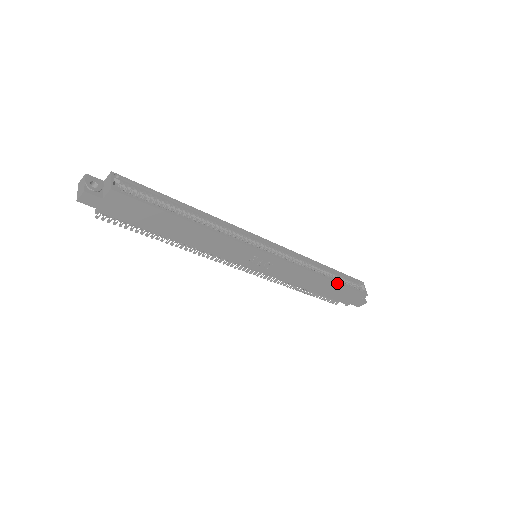
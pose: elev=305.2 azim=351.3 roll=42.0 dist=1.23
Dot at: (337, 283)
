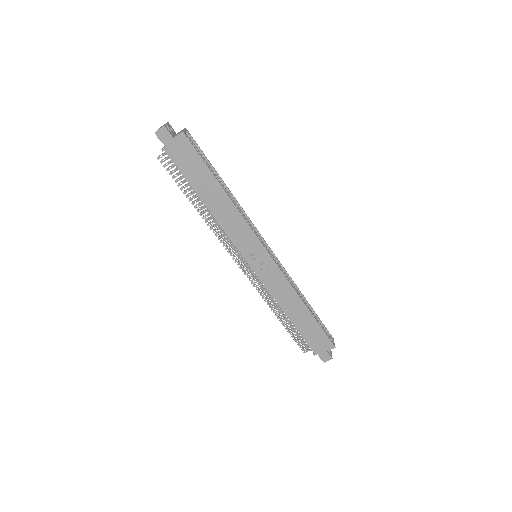
Dot at: (313, 317)
